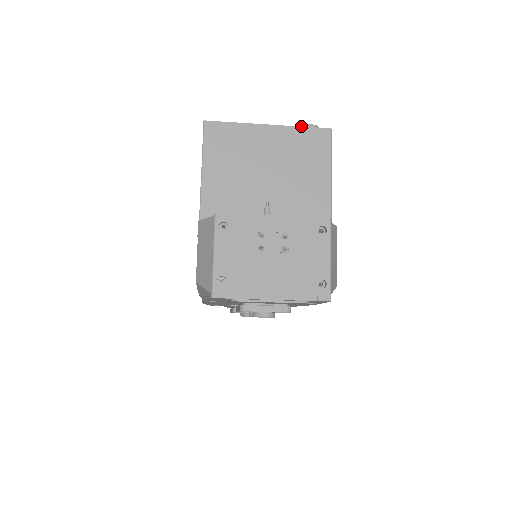
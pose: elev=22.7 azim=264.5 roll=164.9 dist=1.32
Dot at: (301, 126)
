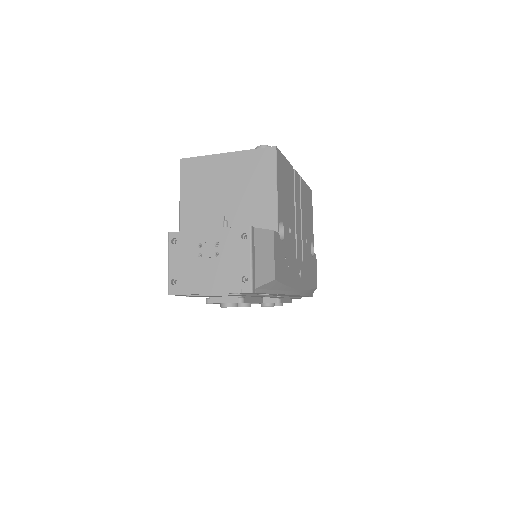
Dot at: (255, 148)
